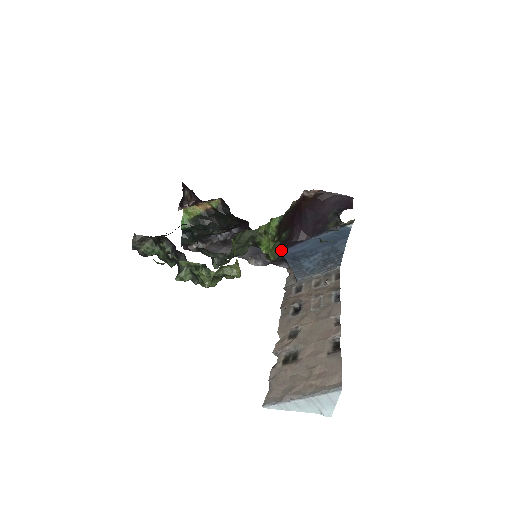
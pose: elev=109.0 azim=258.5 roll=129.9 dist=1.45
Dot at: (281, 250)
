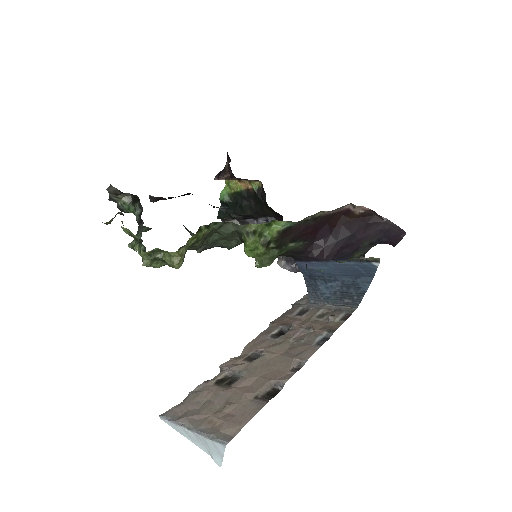
Dot at: (296, 261)
